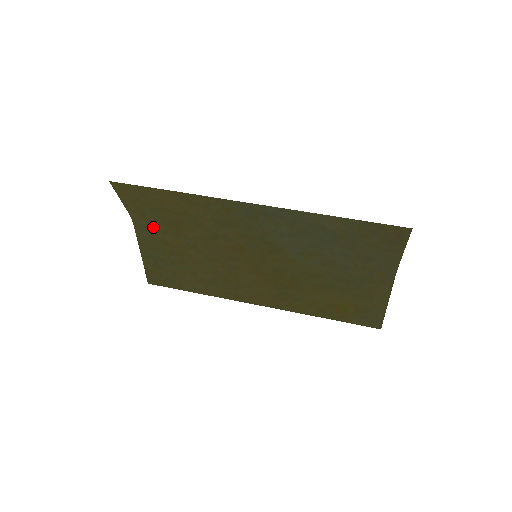
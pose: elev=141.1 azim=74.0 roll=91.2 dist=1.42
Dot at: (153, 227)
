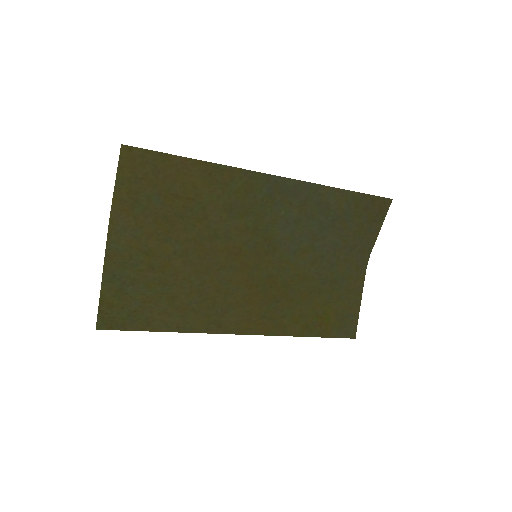
Dot at: (136, 228)
